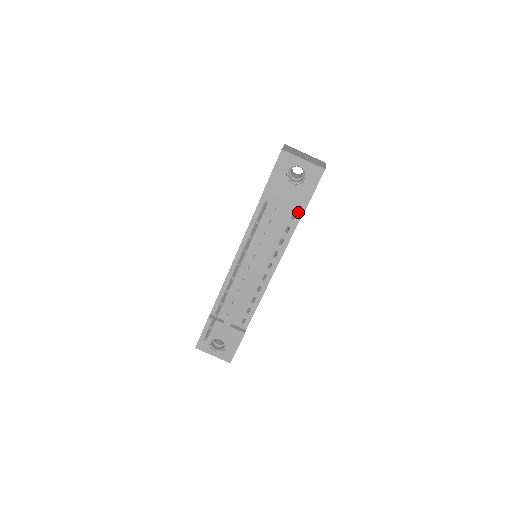
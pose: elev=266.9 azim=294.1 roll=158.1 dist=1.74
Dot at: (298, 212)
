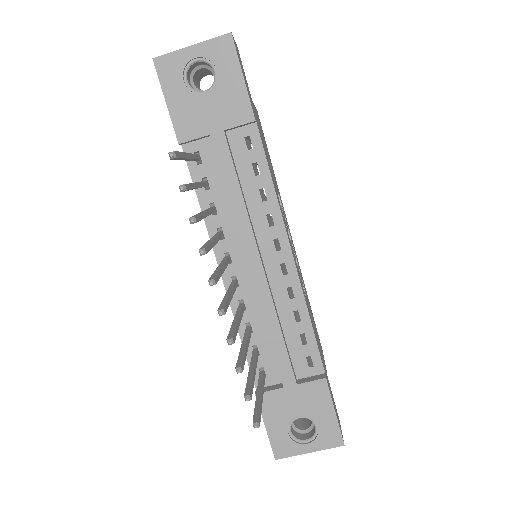
Dot at: (249, 131)
